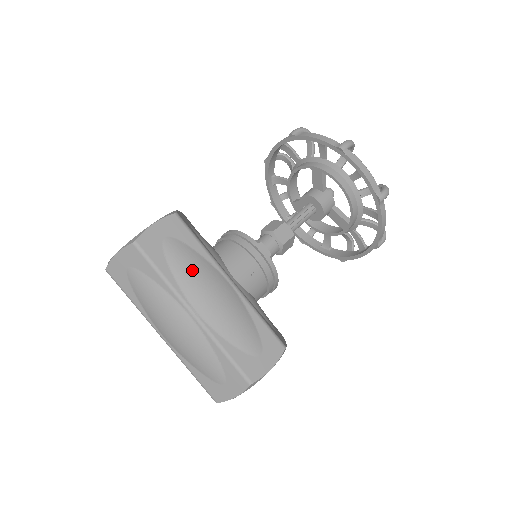
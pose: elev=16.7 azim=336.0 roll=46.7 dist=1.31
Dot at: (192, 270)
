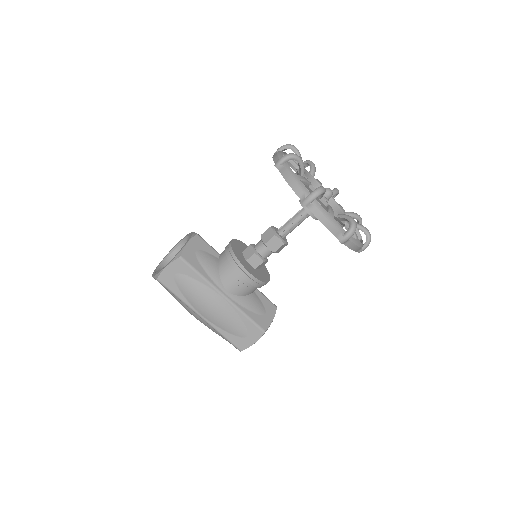
Dot at: (195, 294)
